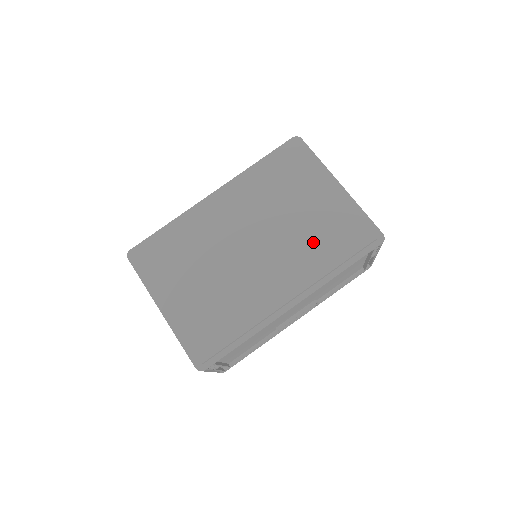
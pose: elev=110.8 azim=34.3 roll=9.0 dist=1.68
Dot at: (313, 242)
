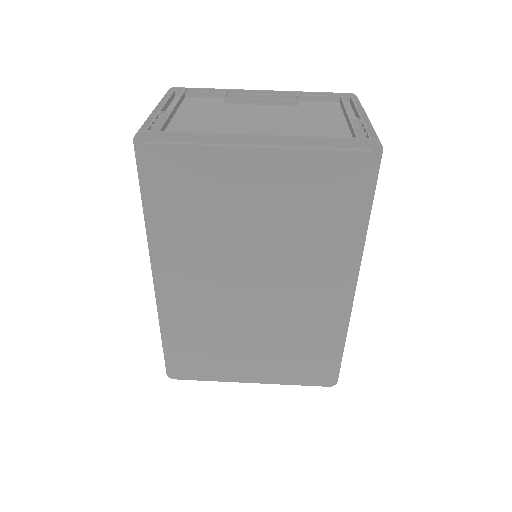
Dot at: (308, 229)
